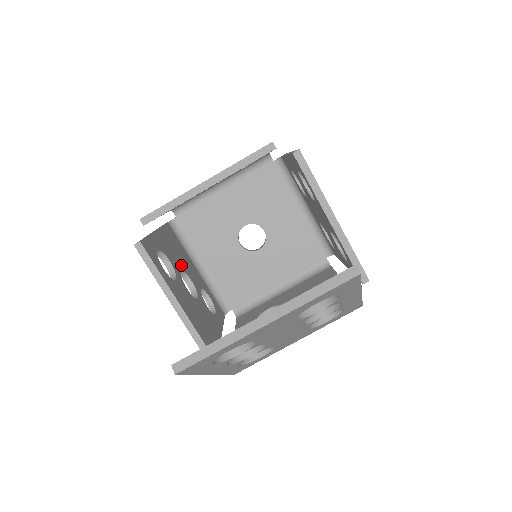
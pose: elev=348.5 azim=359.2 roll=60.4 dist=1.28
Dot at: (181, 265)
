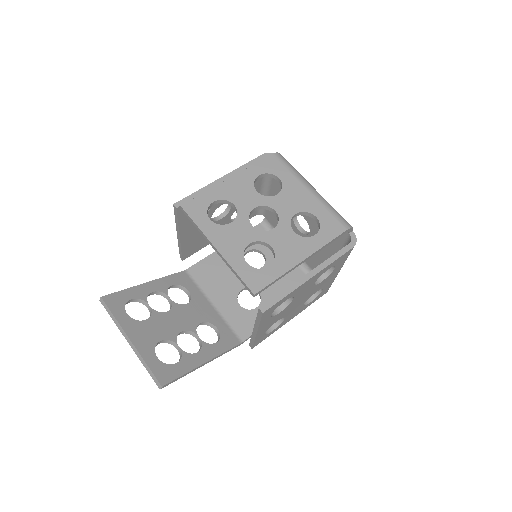
Dot at: occluded
